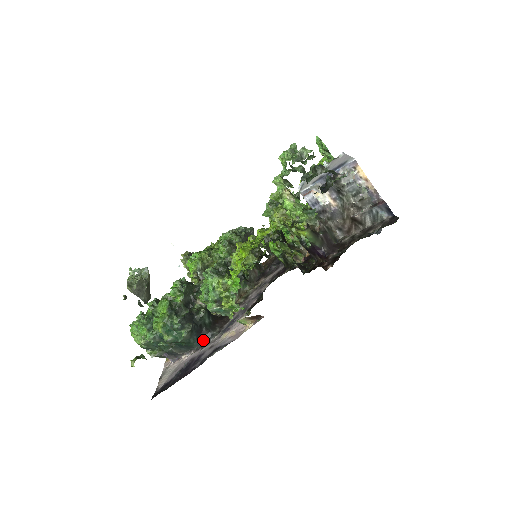
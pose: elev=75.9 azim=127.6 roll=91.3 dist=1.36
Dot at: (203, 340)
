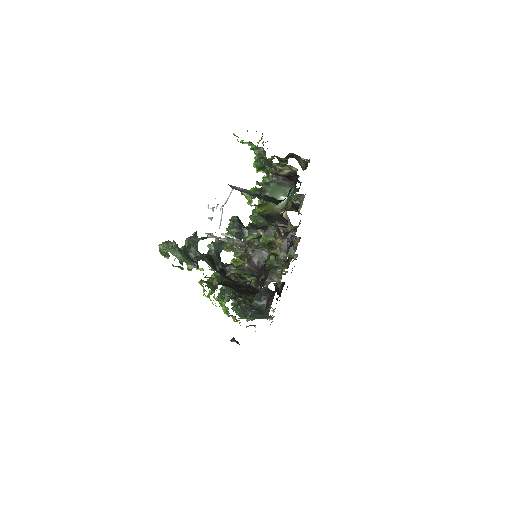
Dot at: (267, 314)
